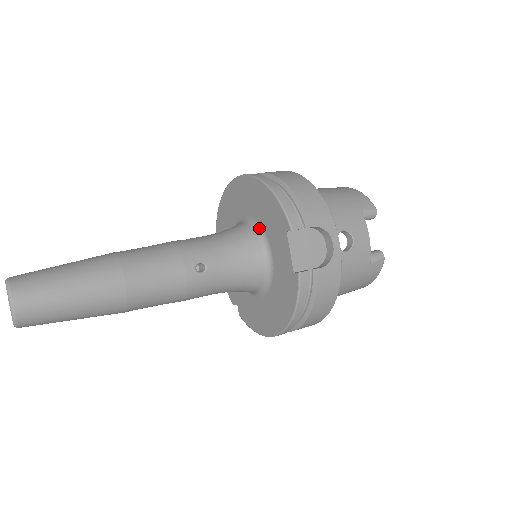
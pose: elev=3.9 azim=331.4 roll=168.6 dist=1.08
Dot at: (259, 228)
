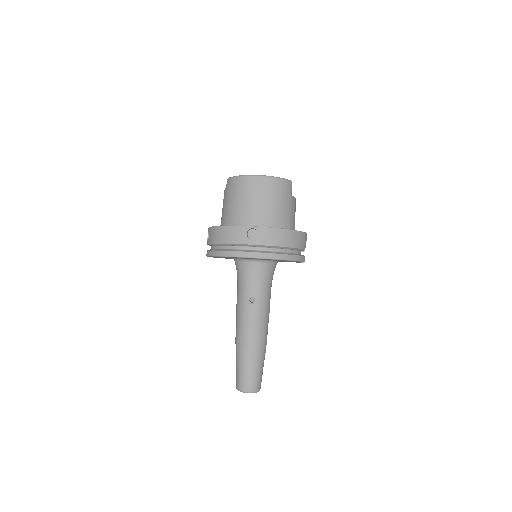
Dot at: (272, 261)
